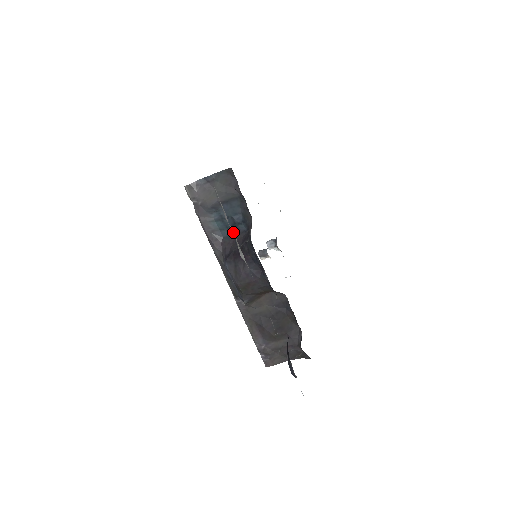
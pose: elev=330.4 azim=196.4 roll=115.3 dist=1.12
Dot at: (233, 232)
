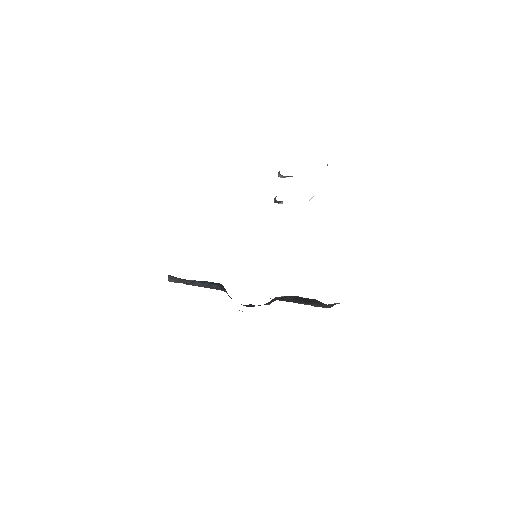
Dot at: occluded
